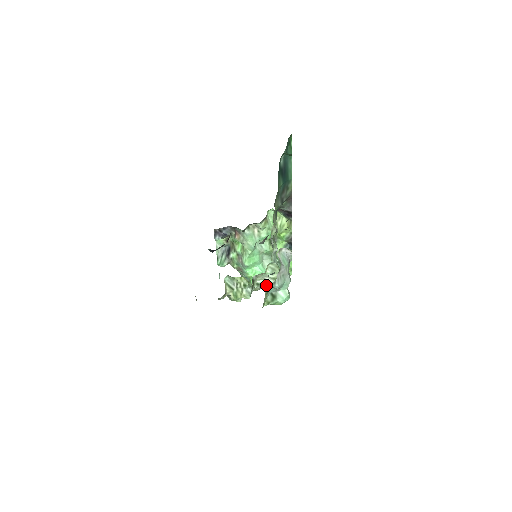
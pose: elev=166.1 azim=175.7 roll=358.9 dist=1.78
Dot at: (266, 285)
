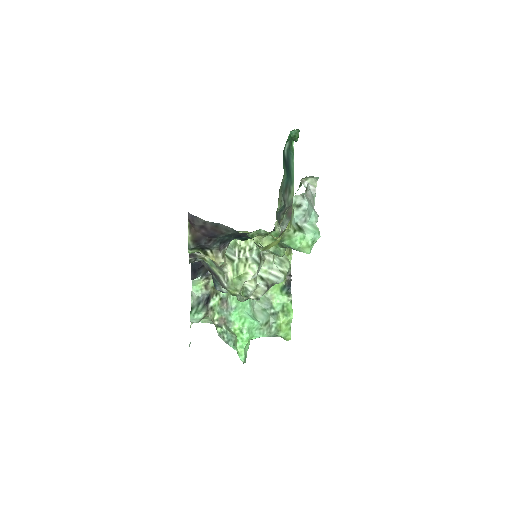
Dot at: occluded
